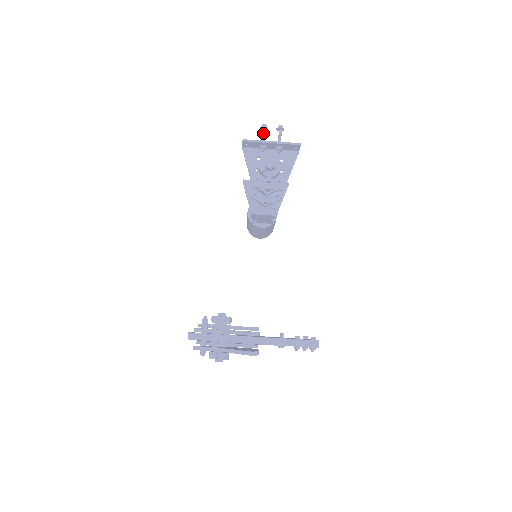
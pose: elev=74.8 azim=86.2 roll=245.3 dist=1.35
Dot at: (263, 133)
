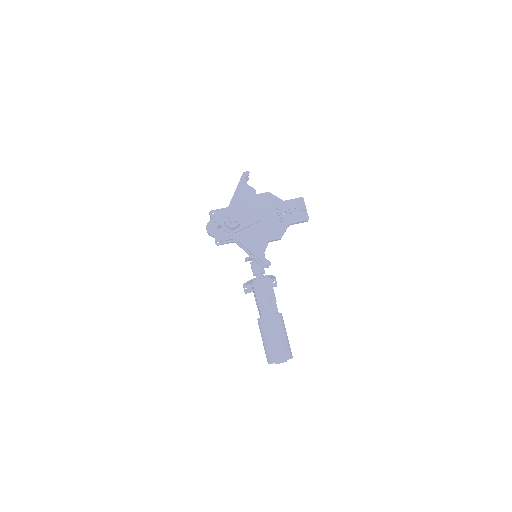
Dot at: occluded
